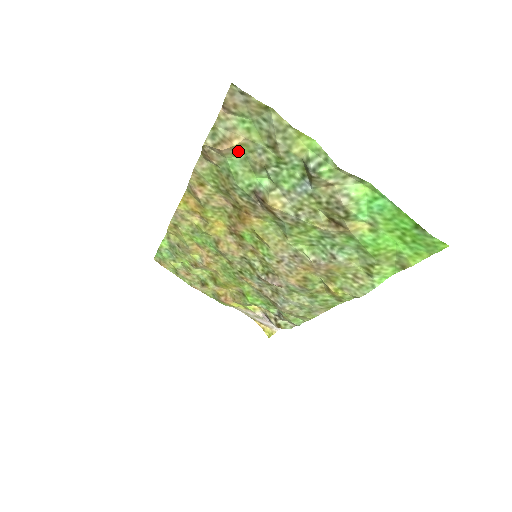
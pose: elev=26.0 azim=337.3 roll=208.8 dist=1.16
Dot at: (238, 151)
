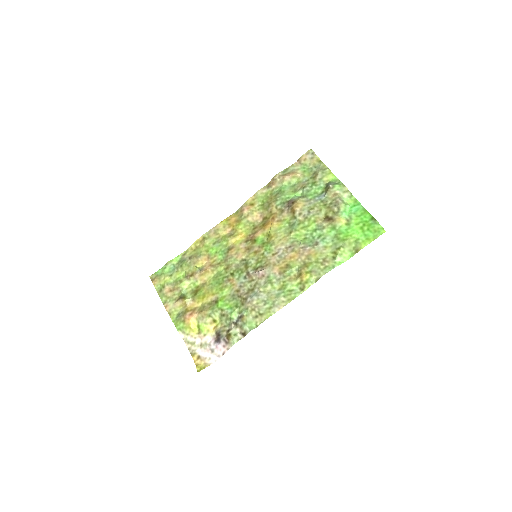
Dot at: (293, 180)
